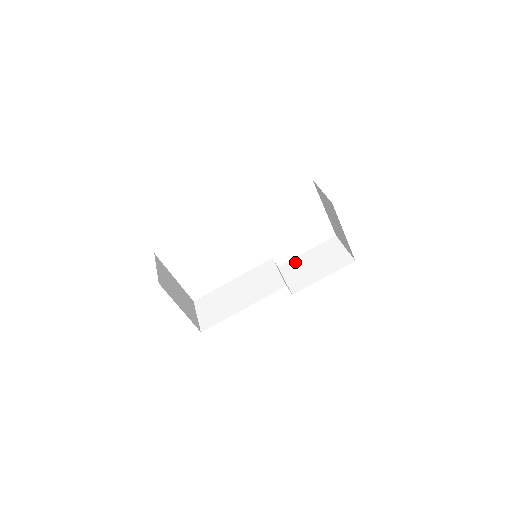
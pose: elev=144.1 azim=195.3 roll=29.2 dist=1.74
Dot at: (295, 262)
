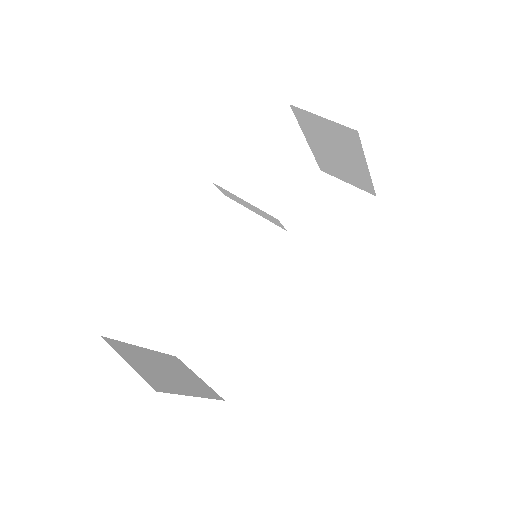
Dot at: (287, 231)
